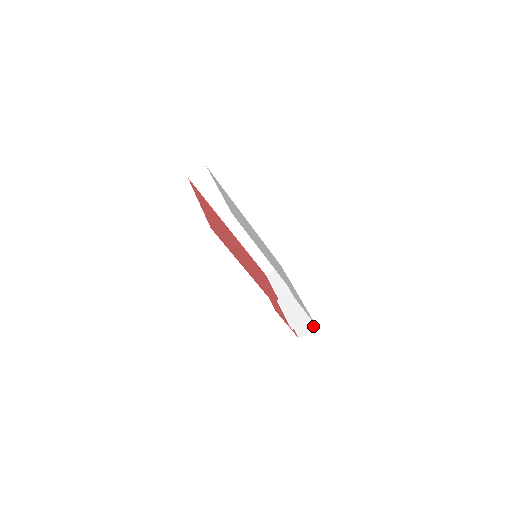
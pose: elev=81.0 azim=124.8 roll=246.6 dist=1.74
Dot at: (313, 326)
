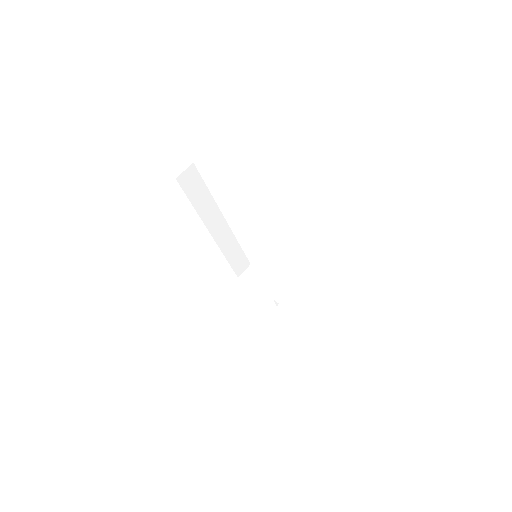
Dot at: (321, 316)
